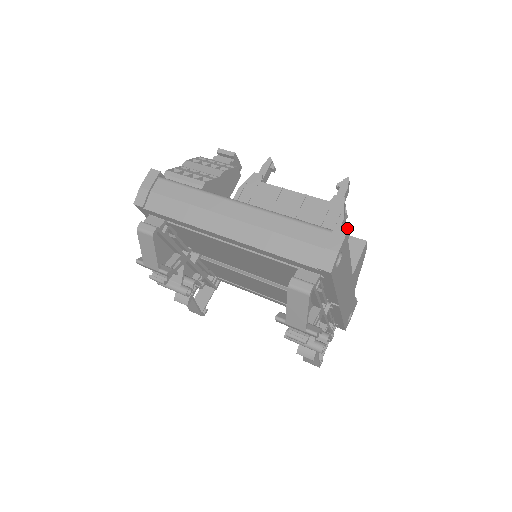
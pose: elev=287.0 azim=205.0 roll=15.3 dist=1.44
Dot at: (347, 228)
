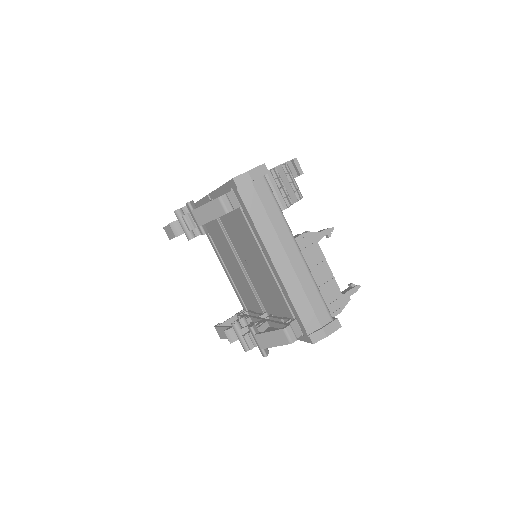
Dot at: (341, 326)
